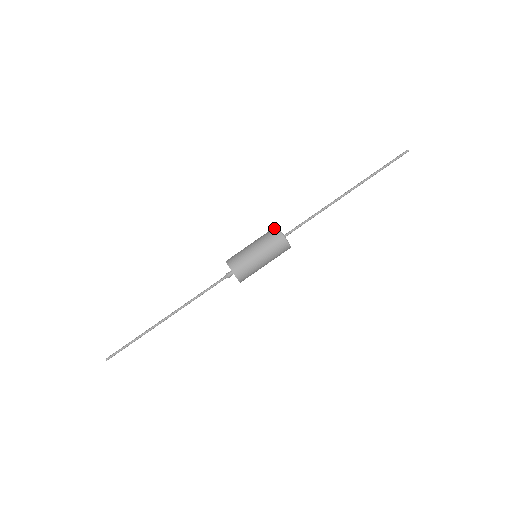
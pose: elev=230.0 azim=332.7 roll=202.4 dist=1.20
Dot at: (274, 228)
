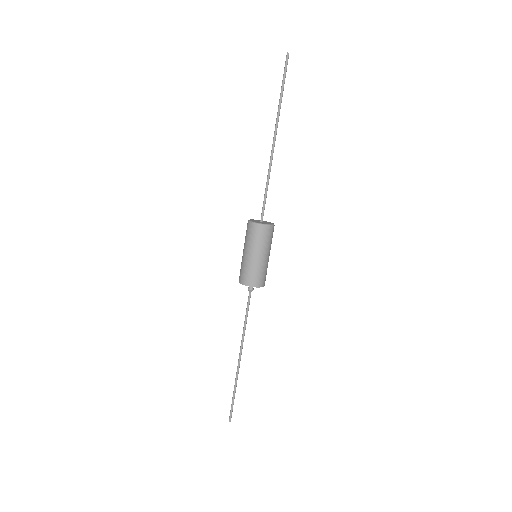
Dot at: (247, 224)
